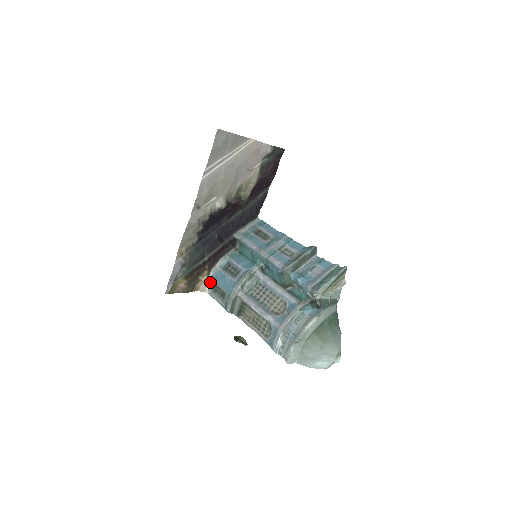
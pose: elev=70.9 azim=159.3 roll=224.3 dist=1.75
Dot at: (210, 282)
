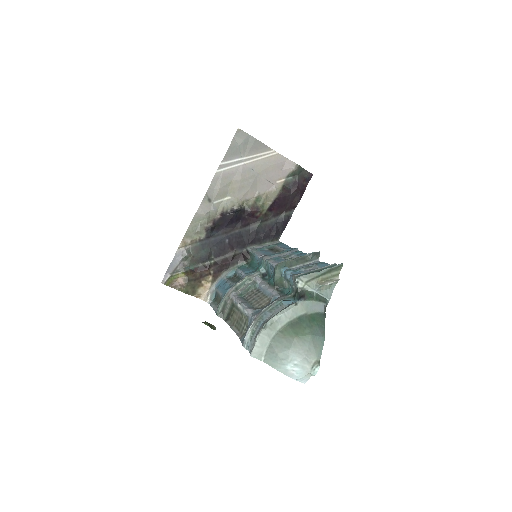
Dot at: (213, 291)
